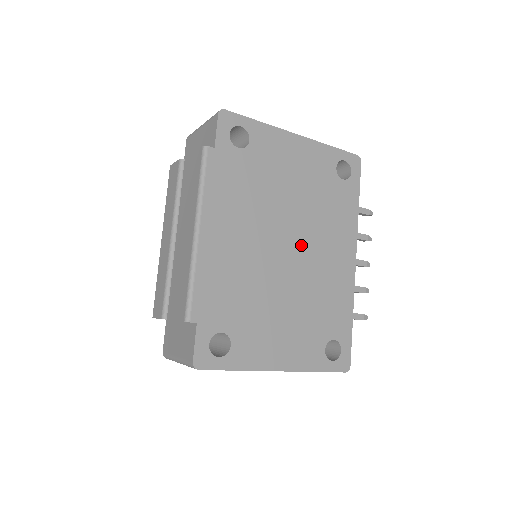
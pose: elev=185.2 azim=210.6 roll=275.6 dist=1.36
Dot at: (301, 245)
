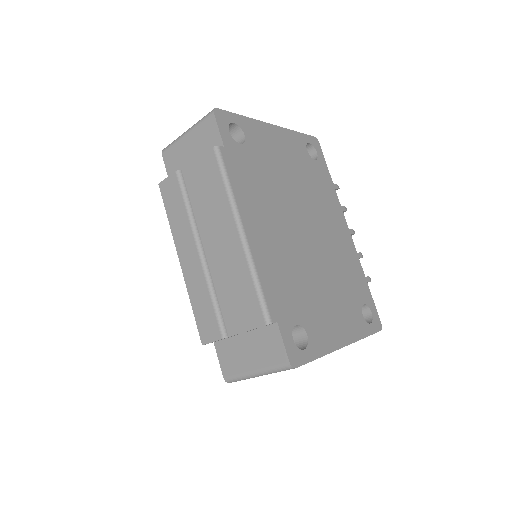
Dot at: (313, 225)
